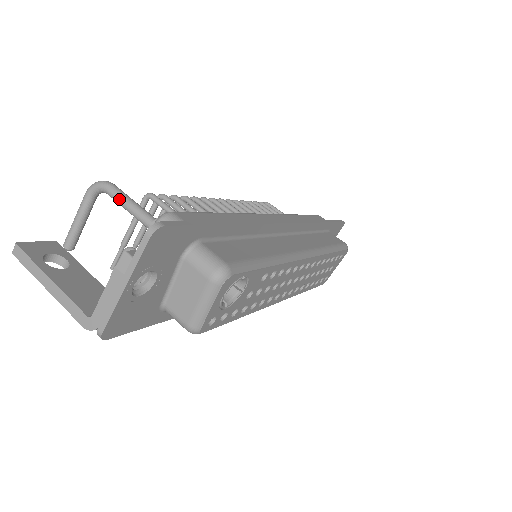
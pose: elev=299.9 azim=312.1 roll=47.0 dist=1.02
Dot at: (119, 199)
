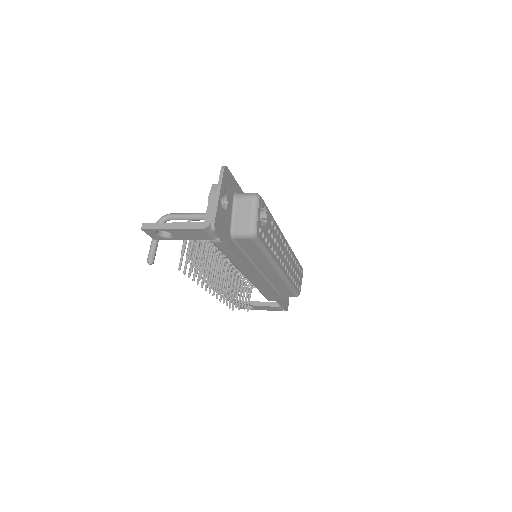
Dot at: (179, 215)
